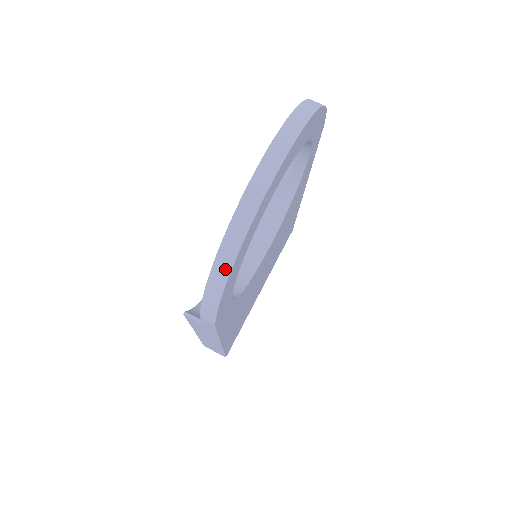
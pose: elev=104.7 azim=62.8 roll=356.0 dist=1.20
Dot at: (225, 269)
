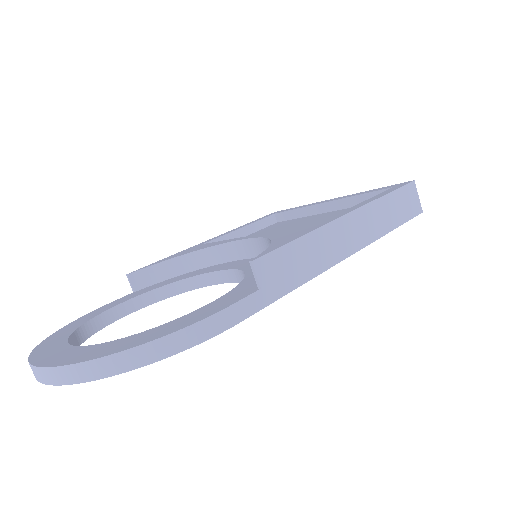
Dot at: occluded
